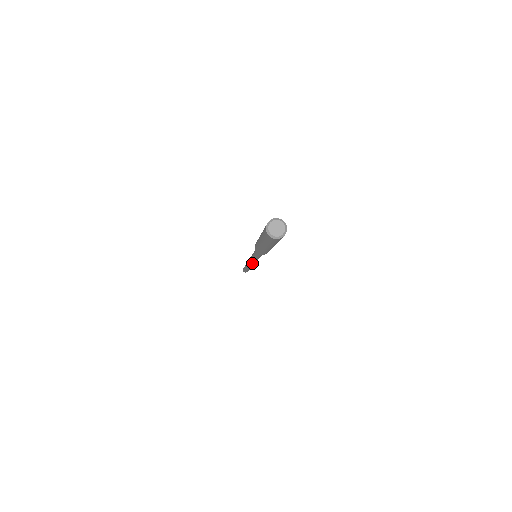
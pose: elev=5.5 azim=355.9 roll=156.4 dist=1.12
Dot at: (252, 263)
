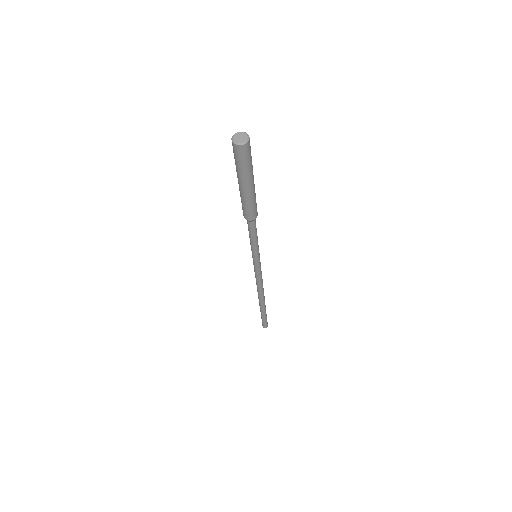
Dot at: (256, 276)
